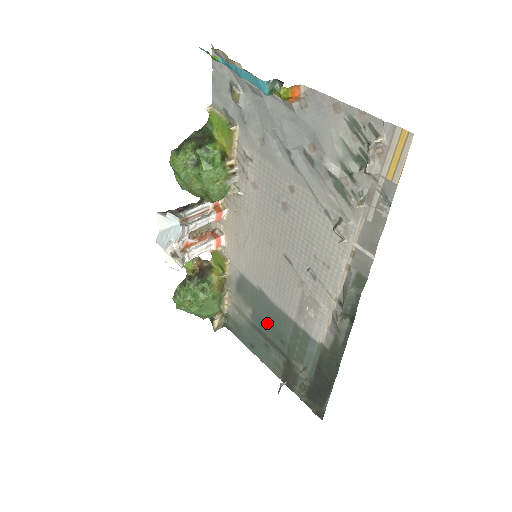
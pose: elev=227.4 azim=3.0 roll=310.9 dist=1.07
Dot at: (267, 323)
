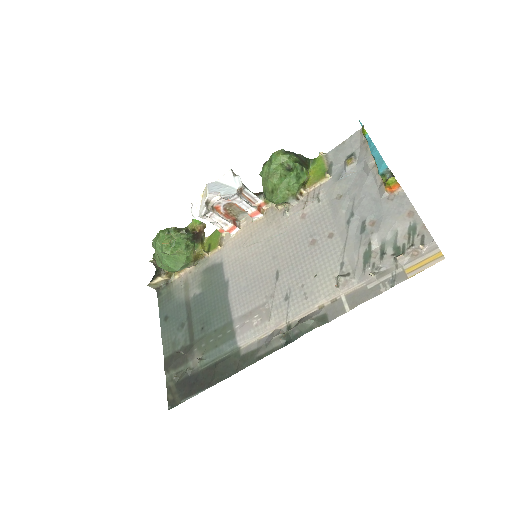
Dot at: (204, 308)
